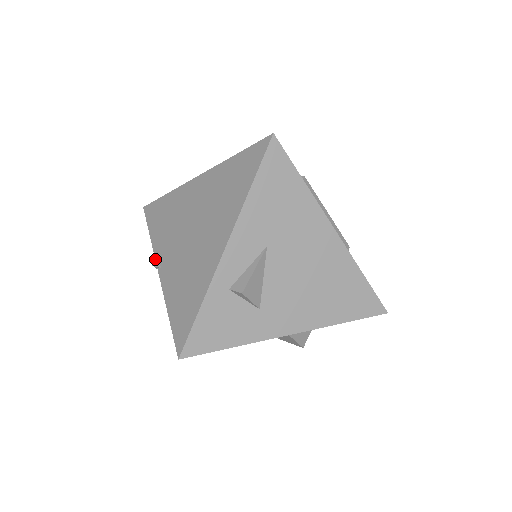
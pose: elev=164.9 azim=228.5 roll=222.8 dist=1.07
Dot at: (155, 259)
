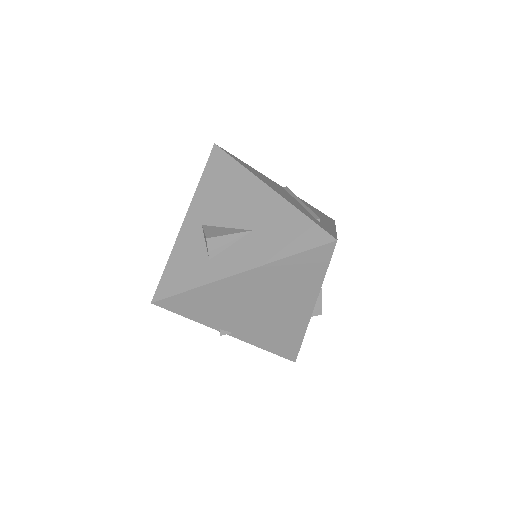
Dot at: occluded
